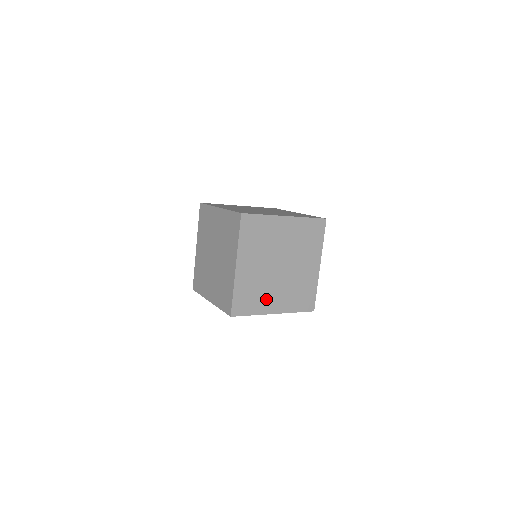
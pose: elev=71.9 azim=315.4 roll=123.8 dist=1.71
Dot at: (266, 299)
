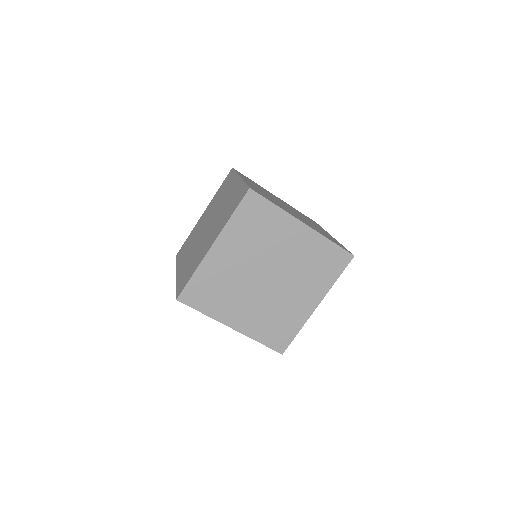
Dot at: (230, 305)
